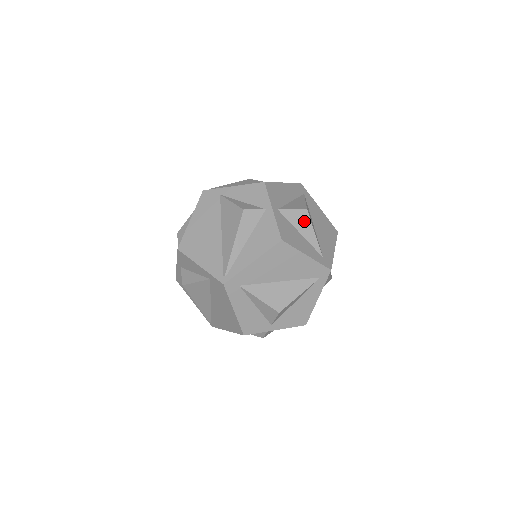
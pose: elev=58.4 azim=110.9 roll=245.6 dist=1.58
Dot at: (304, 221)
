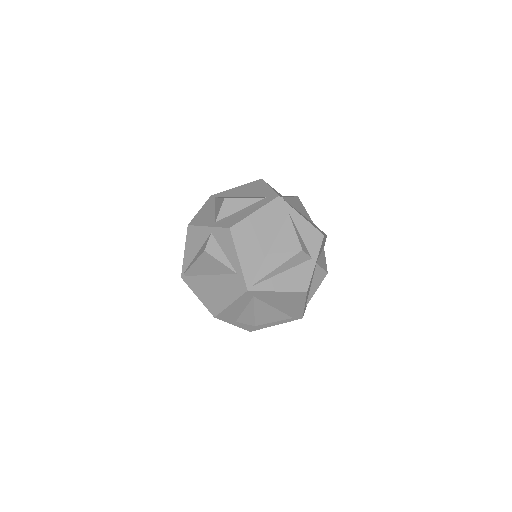
Dot at: (320, 279)
